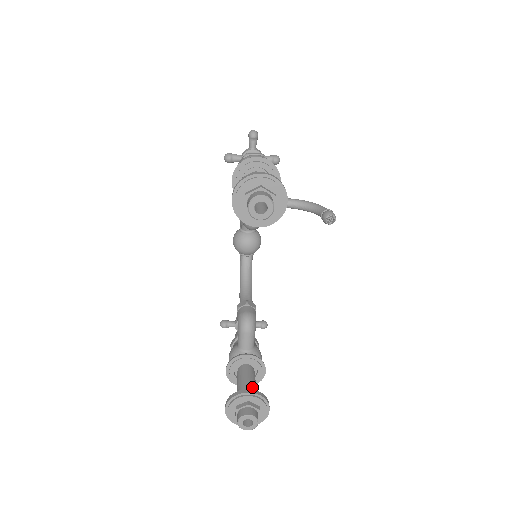
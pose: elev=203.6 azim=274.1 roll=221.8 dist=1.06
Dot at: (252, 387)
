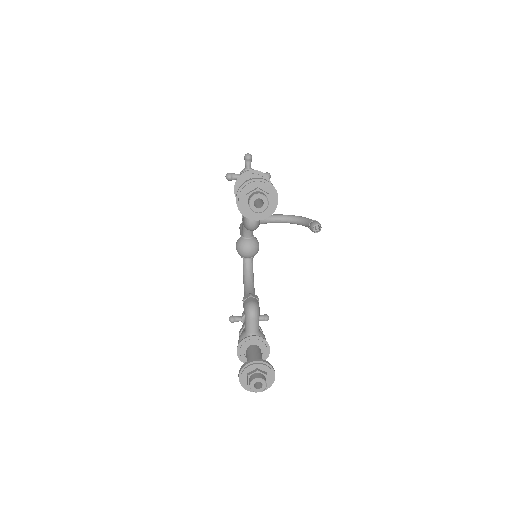
Dot at: occluded
